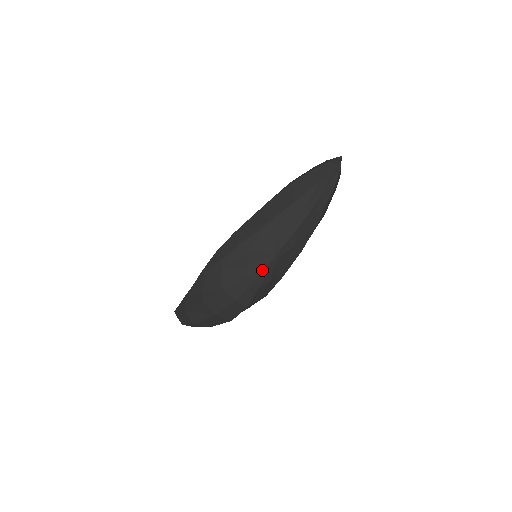
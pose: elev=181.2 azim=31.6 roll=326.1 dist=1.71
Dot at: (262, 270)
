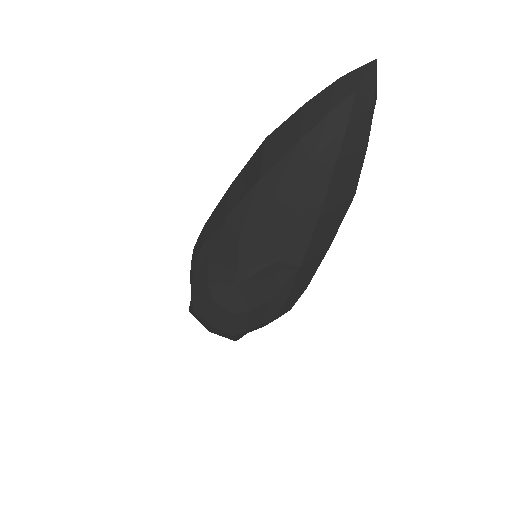
Dot at: (228, 294)
